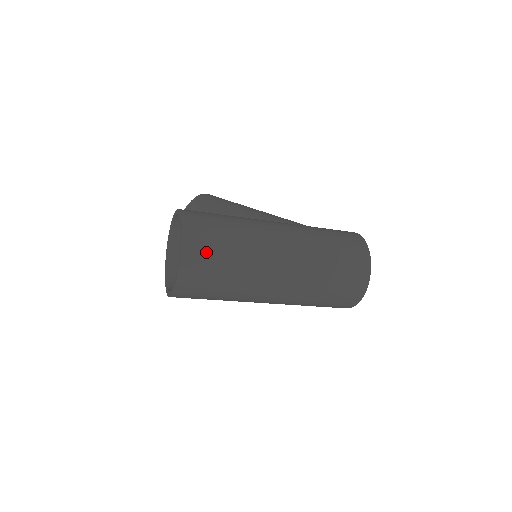
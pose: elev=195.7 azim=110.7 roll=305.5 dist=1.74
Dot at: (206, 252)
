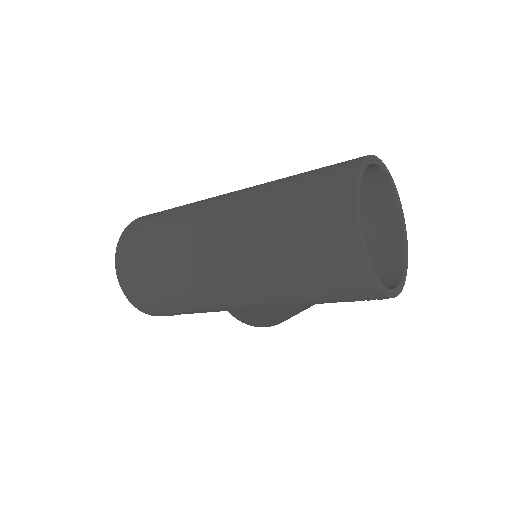
Dot at: (141, 228)
